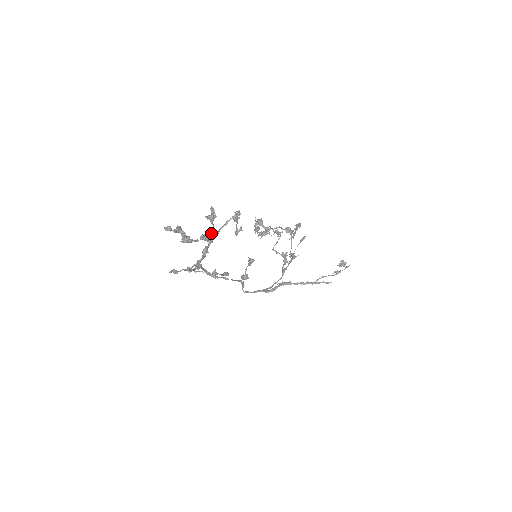
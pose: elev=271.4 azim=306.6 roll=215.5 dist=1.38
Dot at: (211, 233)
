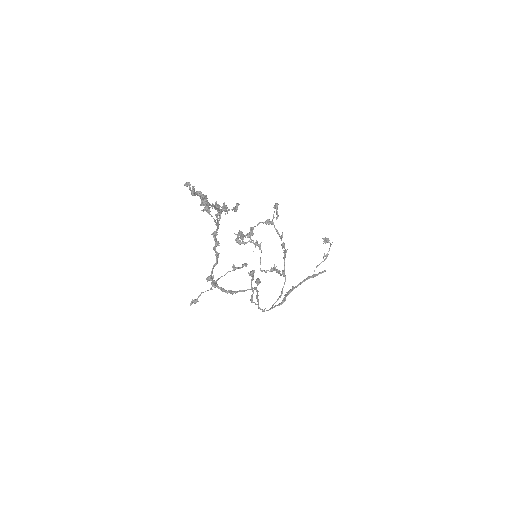
Dot at: (211, 234)
